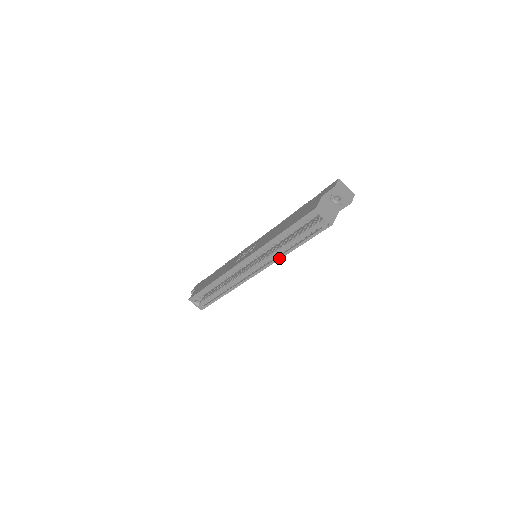
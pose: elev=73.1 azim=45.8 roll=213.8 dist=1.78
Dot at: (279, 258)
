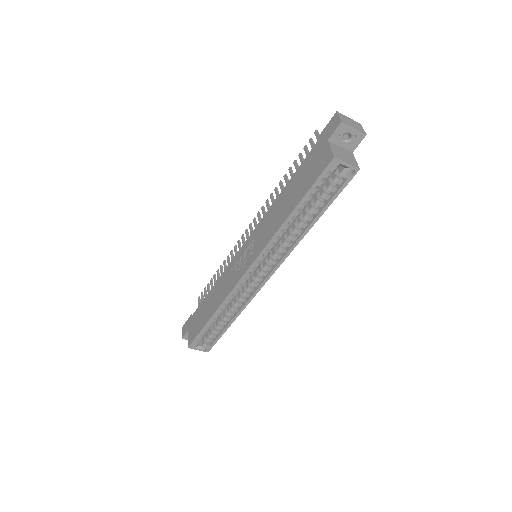
Dot at: (296, 243)
